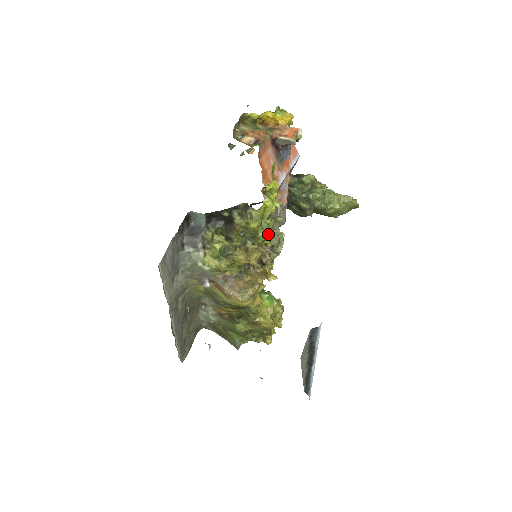
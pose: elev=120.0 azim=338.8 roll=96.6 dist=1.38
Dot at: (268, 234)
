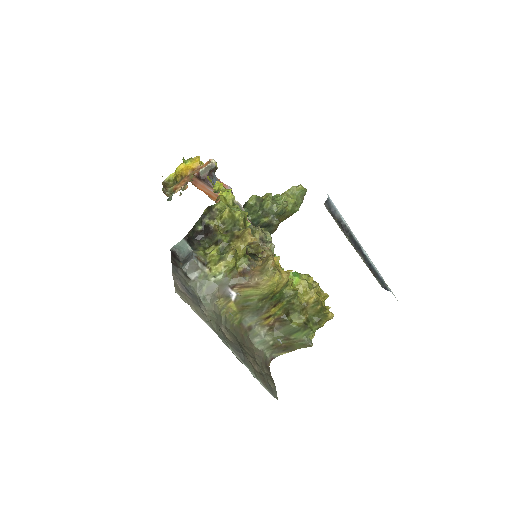
Dot at: (243, 214)
